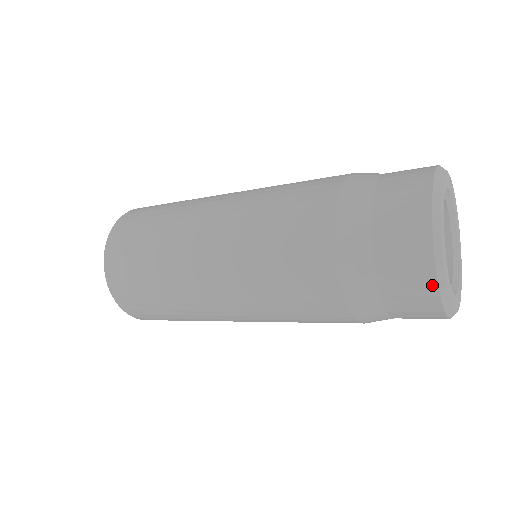
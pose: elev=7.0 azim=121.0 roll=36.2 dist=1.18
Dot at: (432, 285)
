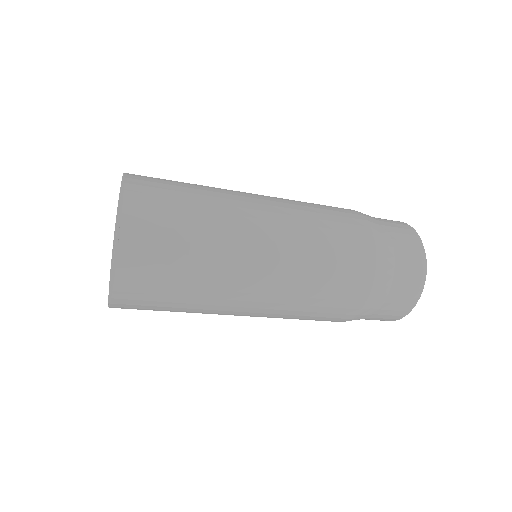
Dot at: (423, 271)
